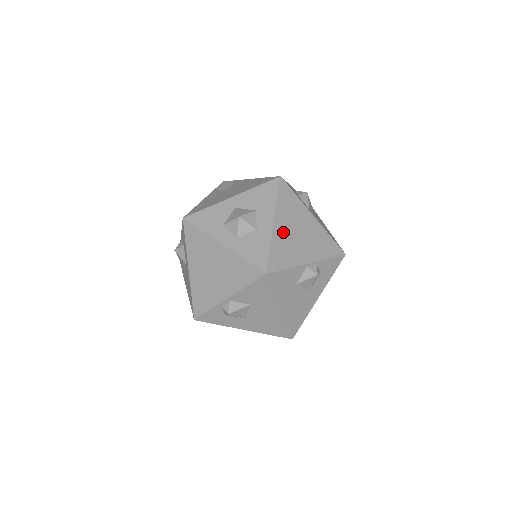
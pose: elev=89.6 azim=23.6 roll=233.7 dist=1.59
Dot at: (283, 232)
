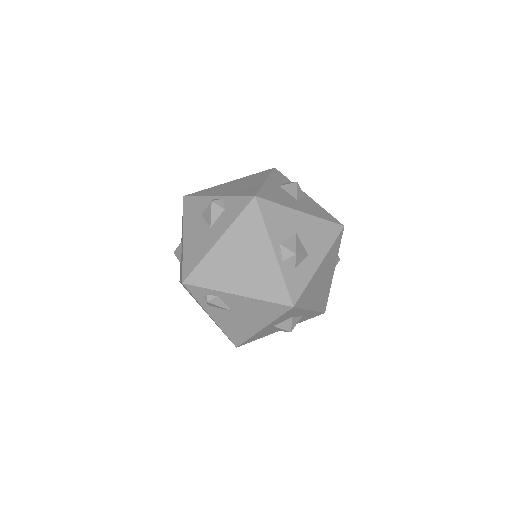
Dot at: (228, 185)
